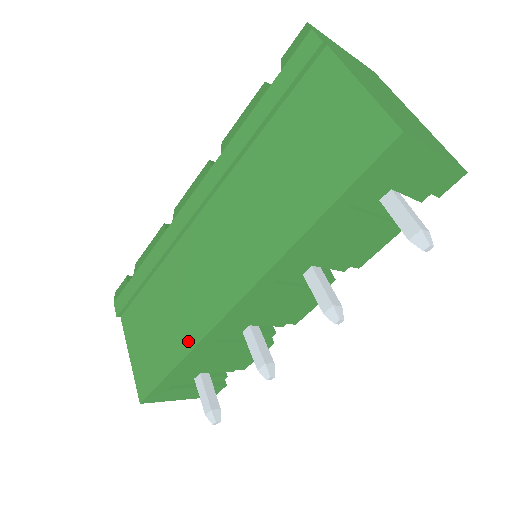
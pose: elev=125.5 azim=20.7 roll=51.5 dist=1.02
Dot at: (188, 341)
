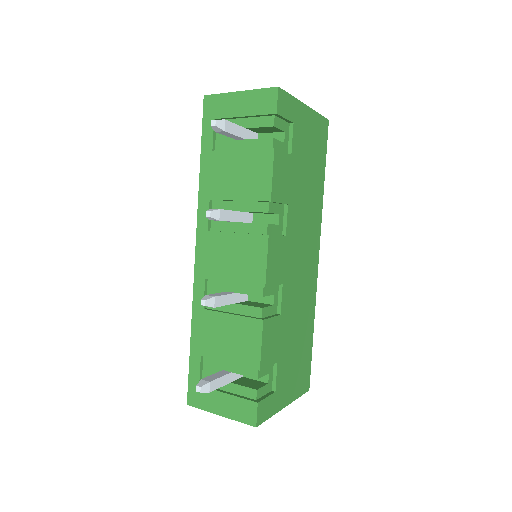
Dot at: occluded
